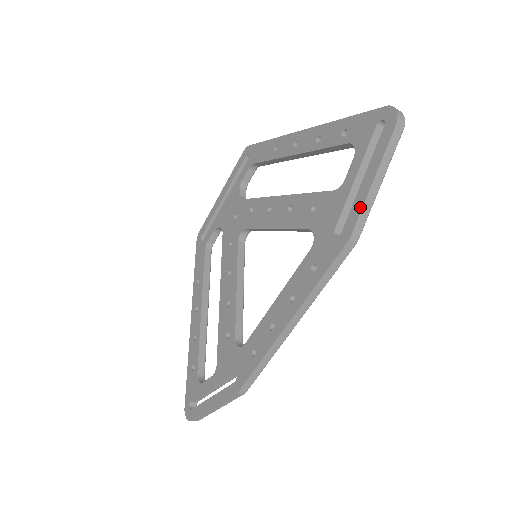
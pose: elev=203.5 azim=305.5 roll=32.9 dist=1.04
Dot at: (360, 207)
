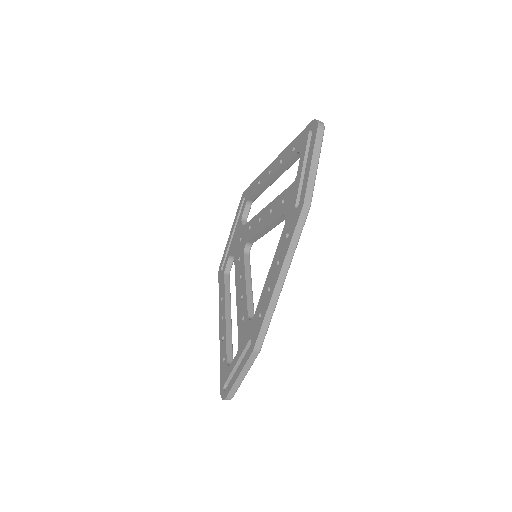
Dot at: (306, 183)
